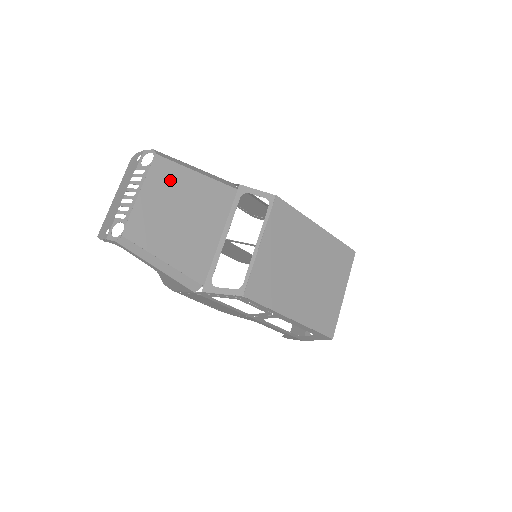
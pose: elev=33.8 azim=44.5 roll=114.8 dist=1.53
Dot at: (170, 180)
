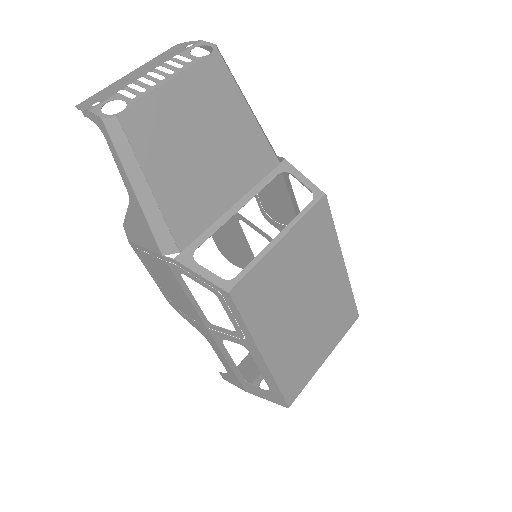
Dot at: (216, 93)
